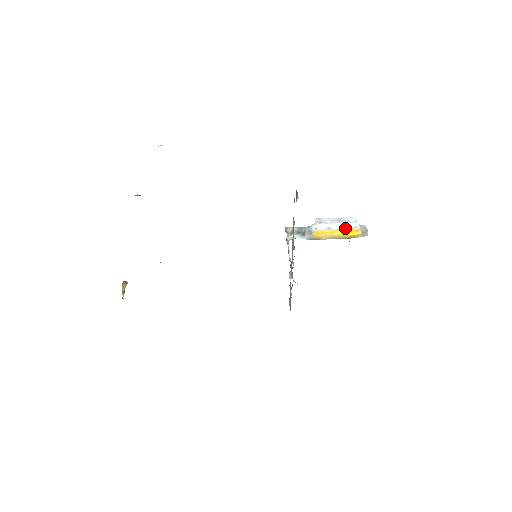
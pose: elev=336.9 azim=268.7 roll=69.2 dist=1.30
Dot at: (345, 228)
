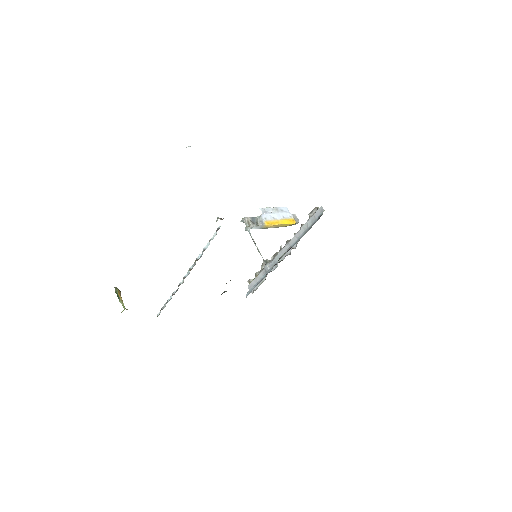
Dot at: (285, 218)
